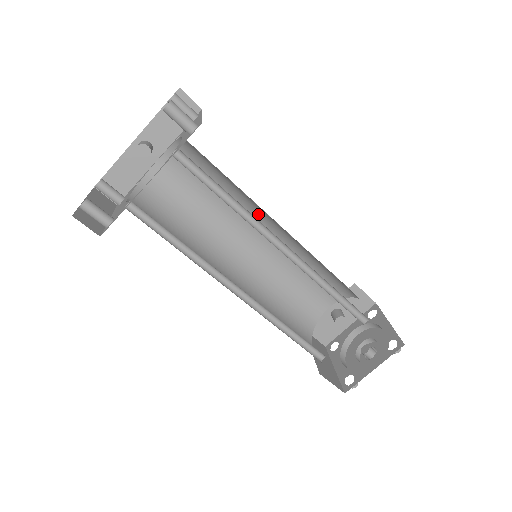
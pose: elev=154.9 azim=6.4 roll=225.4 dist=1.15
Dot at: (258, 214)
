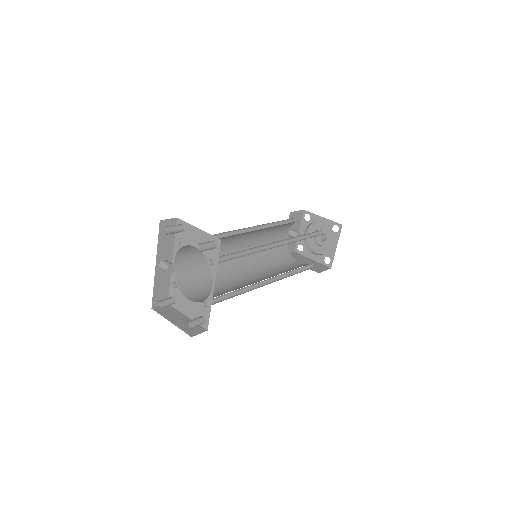
Dot at: (237, 235)
